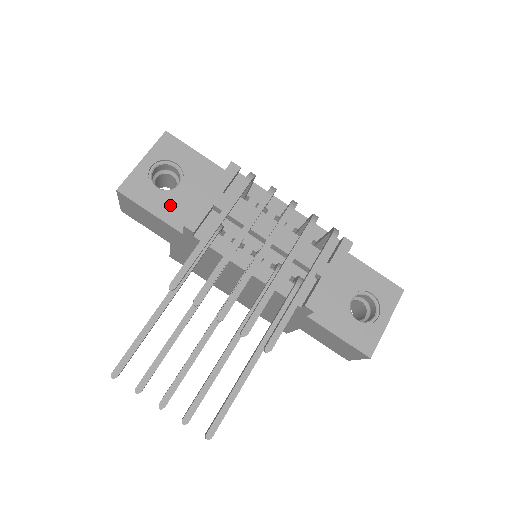
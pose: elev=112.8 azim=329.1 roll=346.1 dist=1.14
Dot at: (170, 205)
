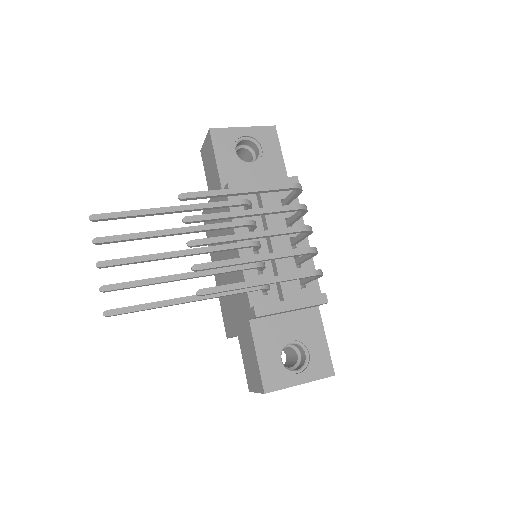
Dot at: (233, 168)
